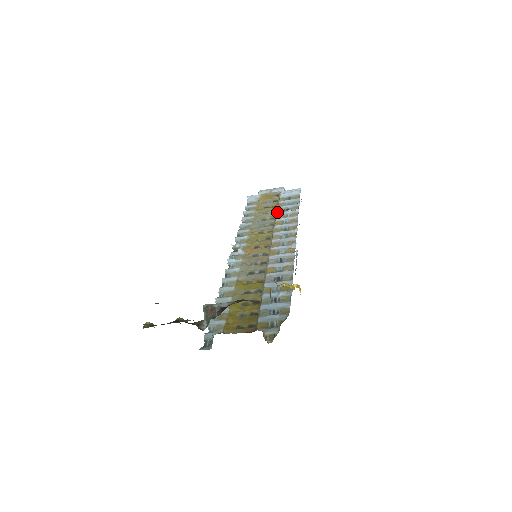
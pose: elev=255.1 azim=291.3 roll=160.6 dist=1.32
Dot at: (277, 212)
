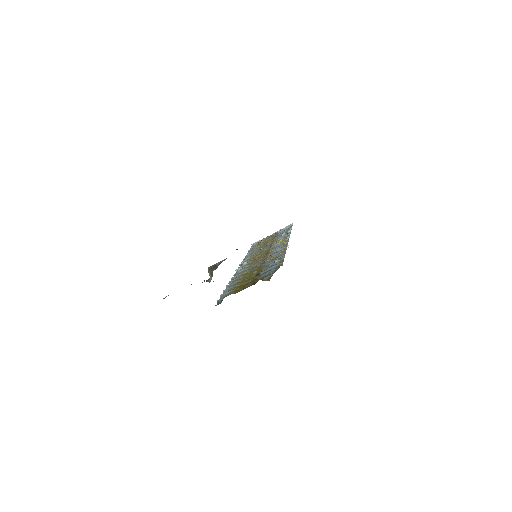
Dot at: (274, 239)
